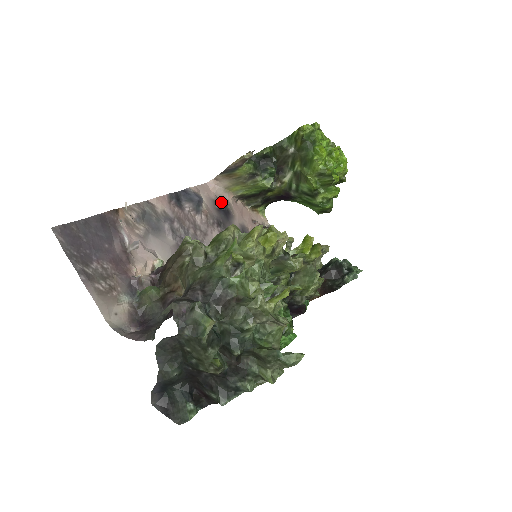
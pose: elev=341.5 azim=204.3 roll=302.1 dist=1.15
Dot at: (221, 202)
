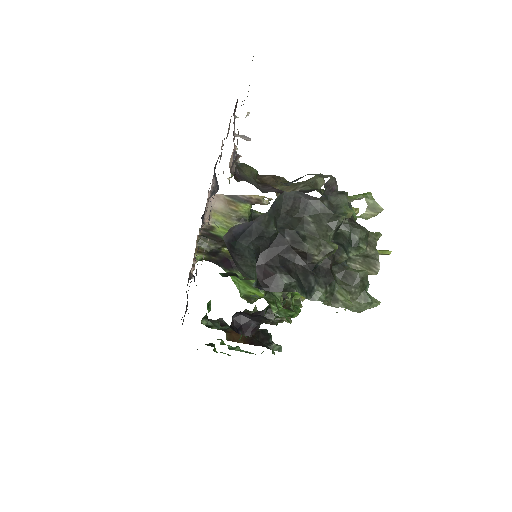
Dot at: (204, 214)
